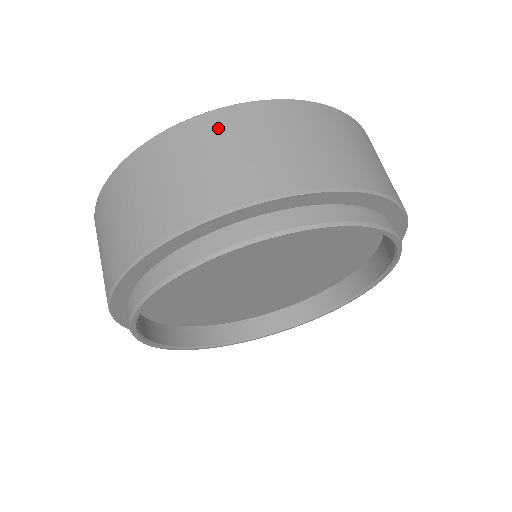
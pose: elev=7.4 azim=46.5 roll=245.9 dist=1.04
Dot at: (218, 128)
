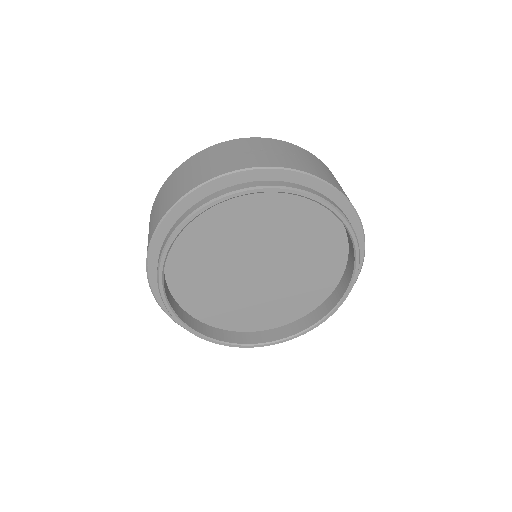
Dot at: (177, 174)
